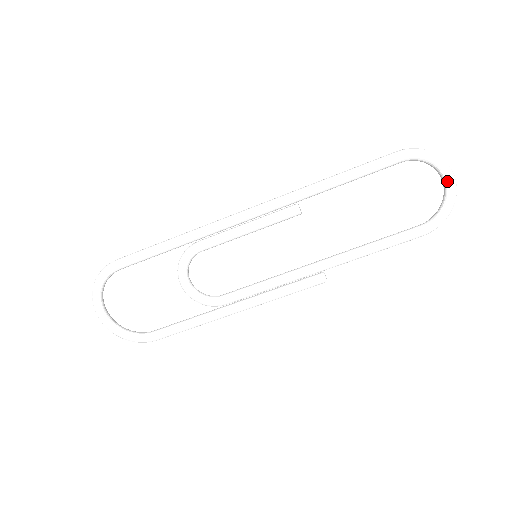
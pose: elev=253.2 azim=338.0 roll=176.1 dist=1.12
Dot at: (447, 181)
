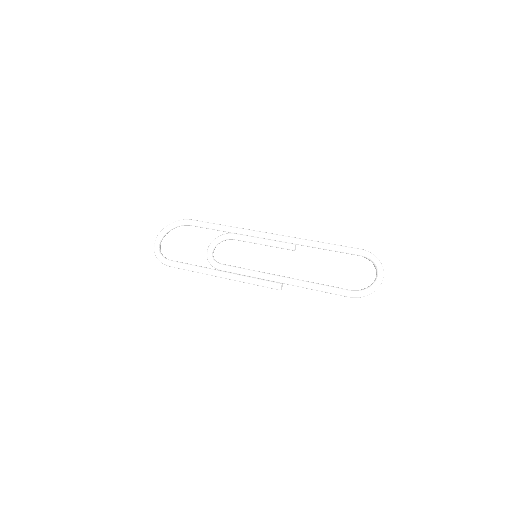
Dot at: (378, 274)
